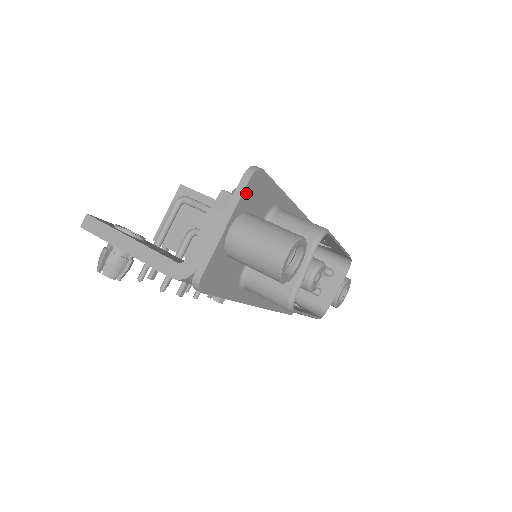
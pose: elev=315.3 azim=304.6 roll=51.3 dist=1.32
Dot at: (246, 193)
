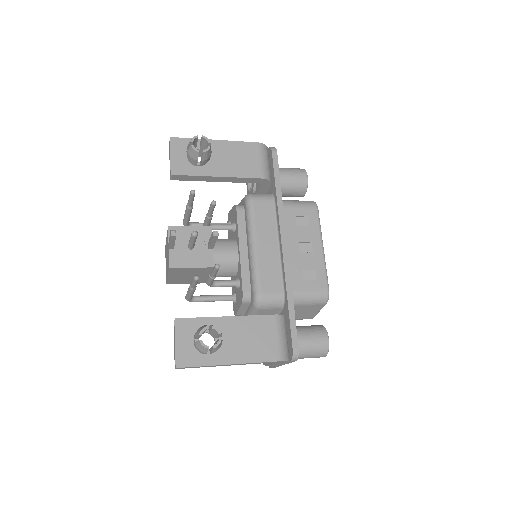
Dot at: occluded
